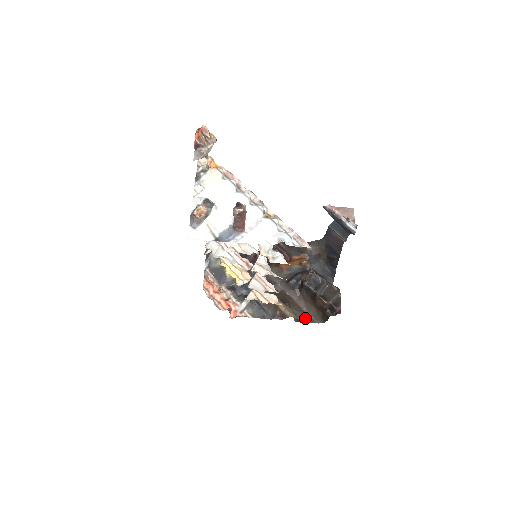
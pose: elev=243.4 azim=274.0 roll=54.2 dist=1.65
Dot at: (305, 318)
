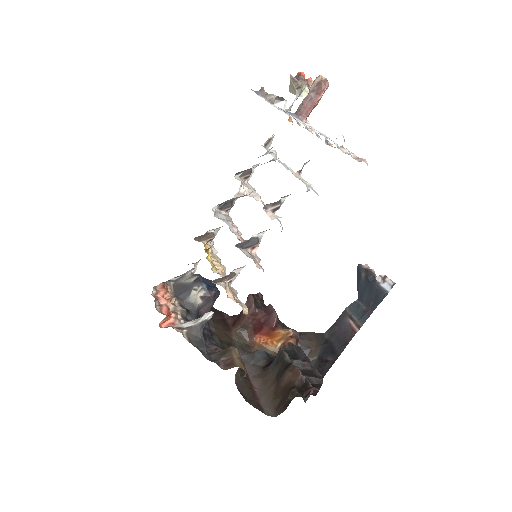
Dot at: (251, 398)
